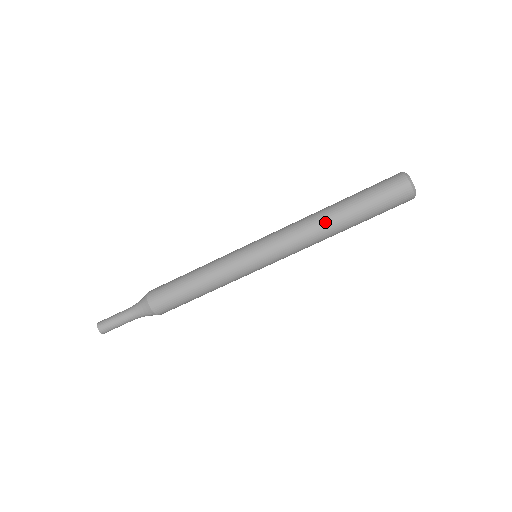
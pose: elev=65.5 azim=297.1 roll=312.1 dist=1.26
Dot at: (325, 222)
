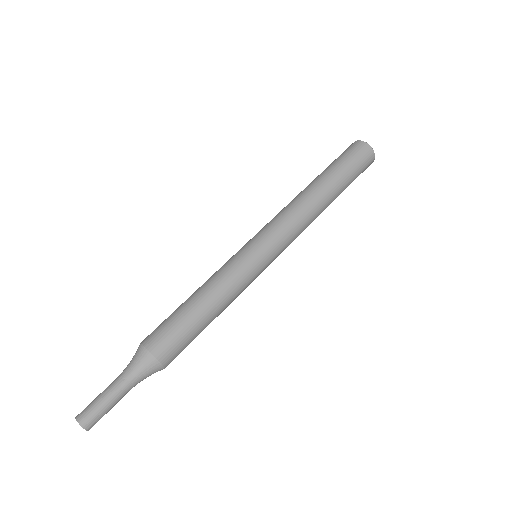
Dot at: occluded
